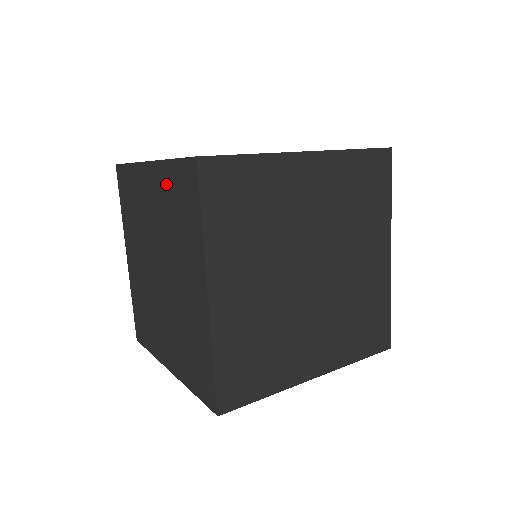
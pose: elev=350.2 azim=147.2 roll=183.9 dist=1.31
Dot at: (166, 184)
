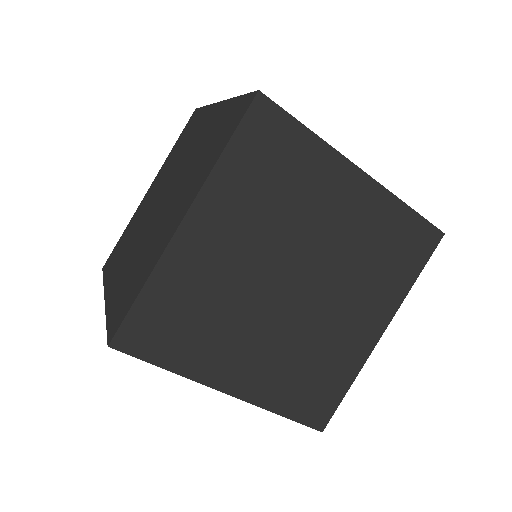
Dot at: occluded
